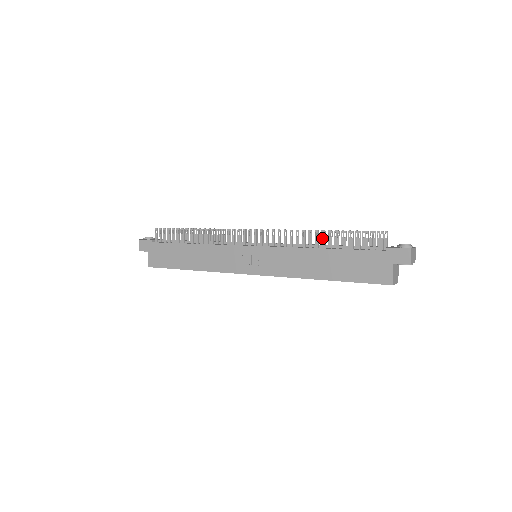
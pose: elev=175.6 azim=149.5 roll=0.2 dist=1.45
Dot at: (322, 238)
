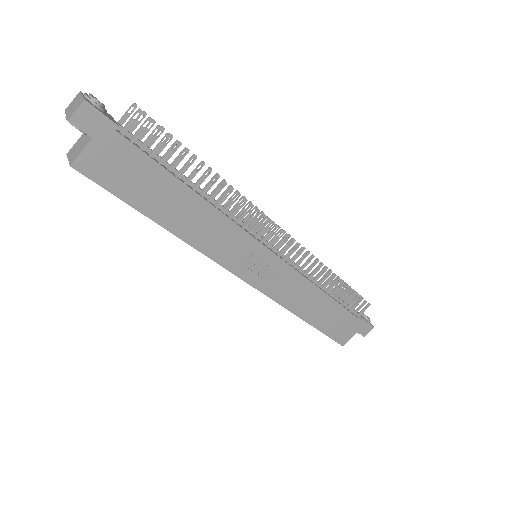
Dot at: (334, 284)
